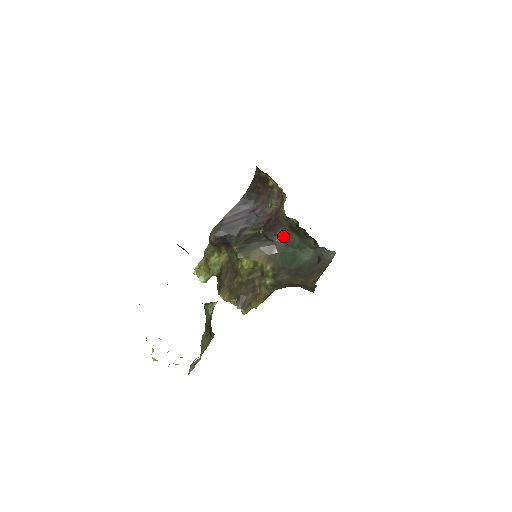
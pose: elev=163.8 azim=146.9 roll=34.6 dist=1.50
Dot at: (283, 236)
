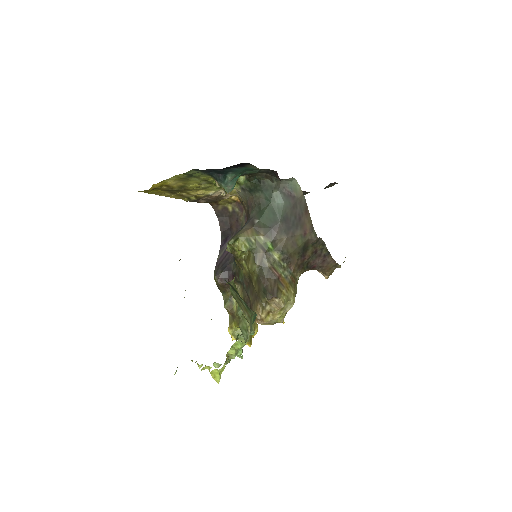
Dot at: (253, 207)
